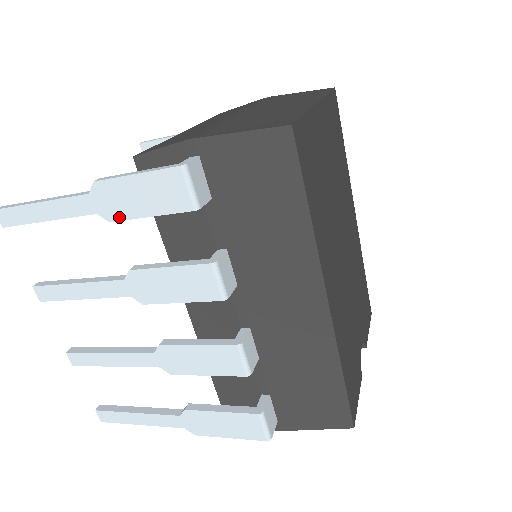
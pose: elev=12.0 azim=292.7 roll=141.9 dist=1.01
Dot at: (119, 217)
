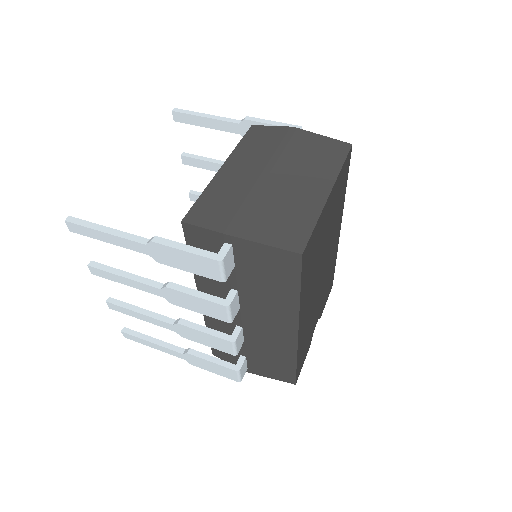
Dot at: (166, 263)
